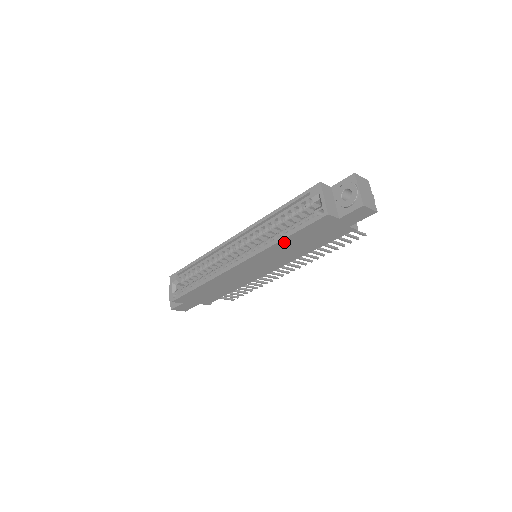
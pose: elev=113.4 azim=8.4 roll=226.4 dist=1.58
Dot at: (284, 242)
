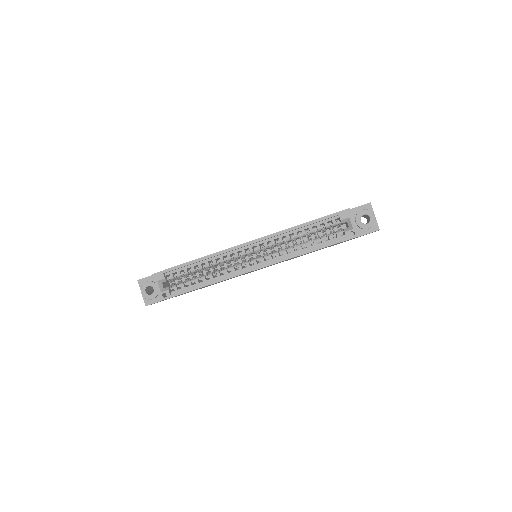
Dot at: (309, 252)
